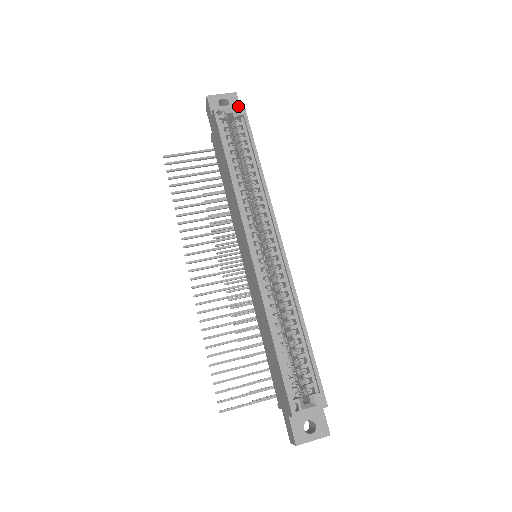
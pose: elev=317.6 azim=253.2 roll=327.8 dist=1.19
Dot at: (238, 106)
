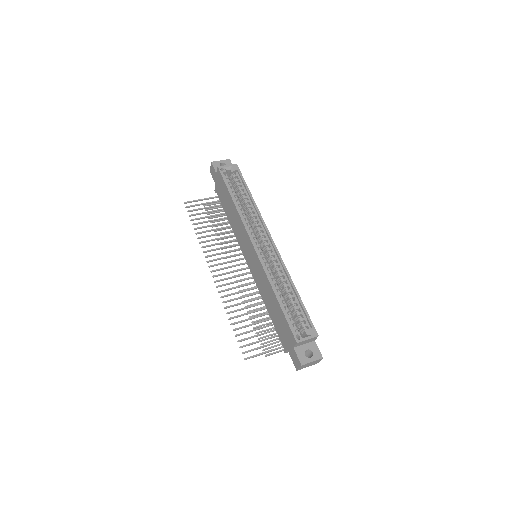
Dot at: (233, 165)
